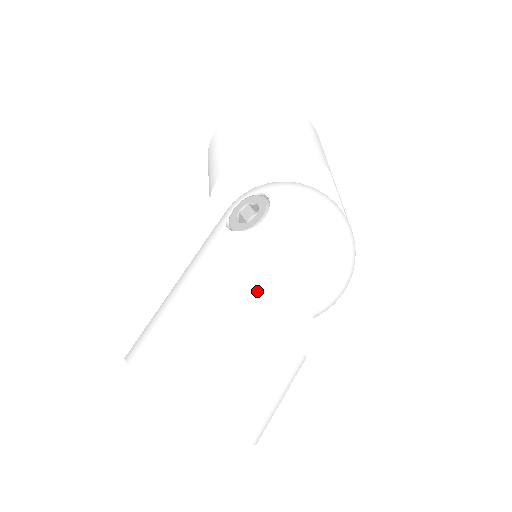
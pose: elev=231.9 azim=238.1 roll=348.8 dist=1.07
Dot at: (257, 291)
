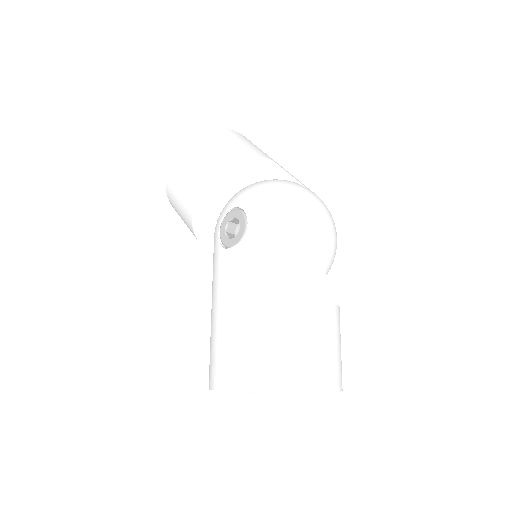
Dot at: (275, 280)
